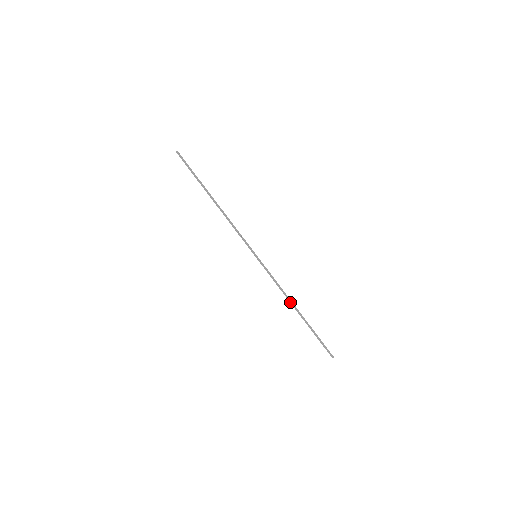
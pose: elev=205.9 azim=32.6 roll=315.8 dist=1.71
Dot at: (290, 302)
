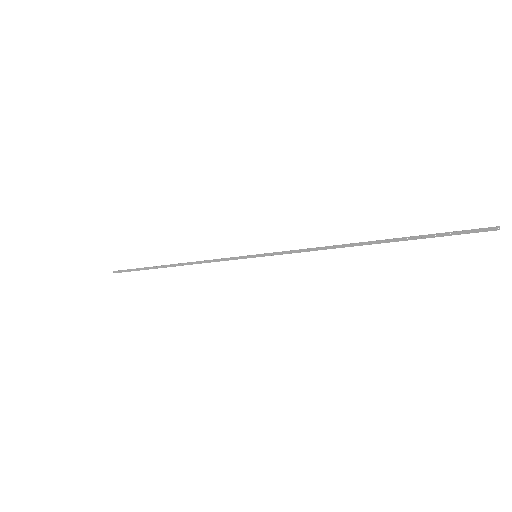
Dot at: (346, 246)
